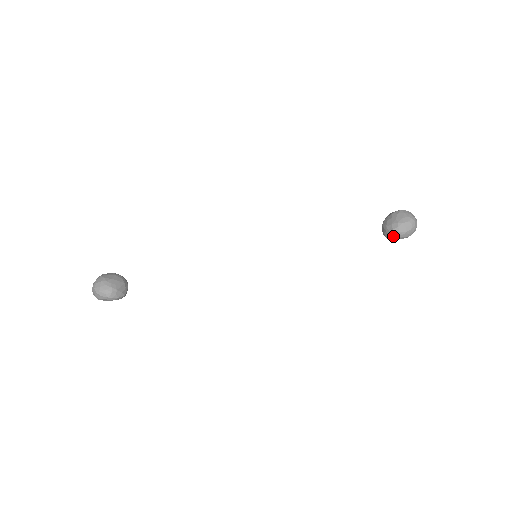
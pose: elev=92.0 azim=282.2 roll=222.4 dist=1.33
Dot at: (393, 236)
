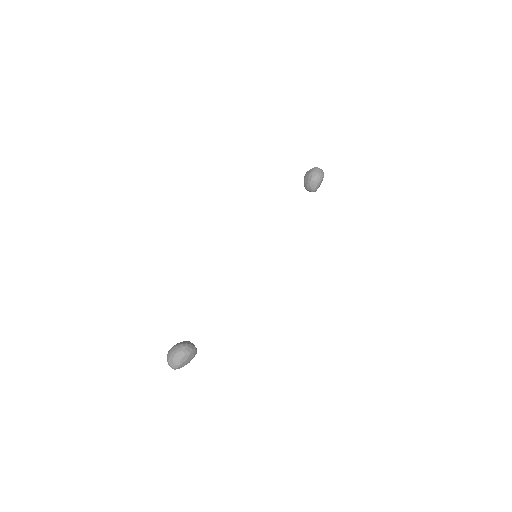
Dot at: (315, 182)
